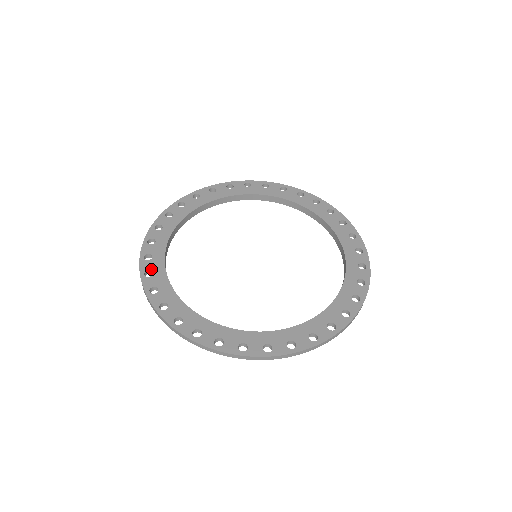
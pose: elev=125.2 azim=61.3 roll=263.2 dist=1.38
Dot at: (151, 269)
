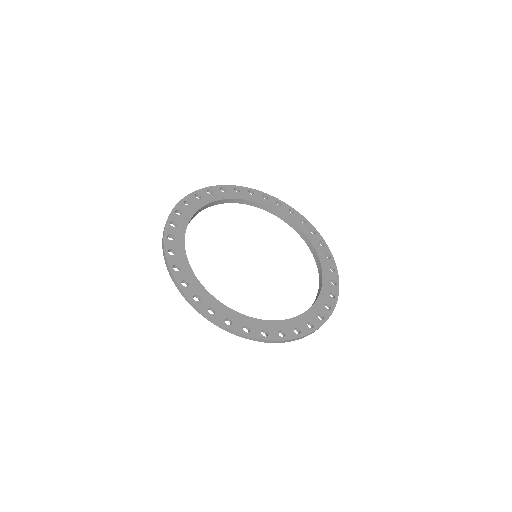
Dot at: (191, 202)
